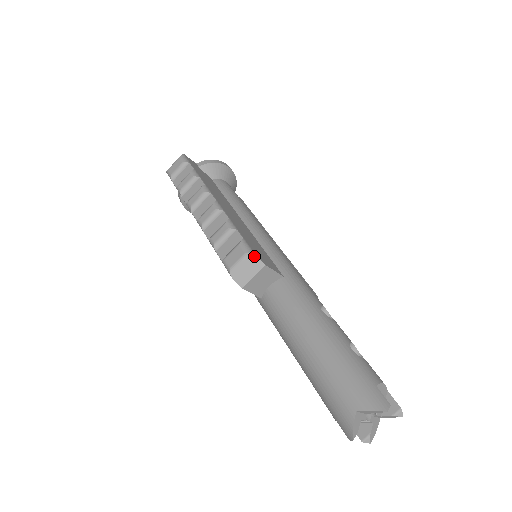
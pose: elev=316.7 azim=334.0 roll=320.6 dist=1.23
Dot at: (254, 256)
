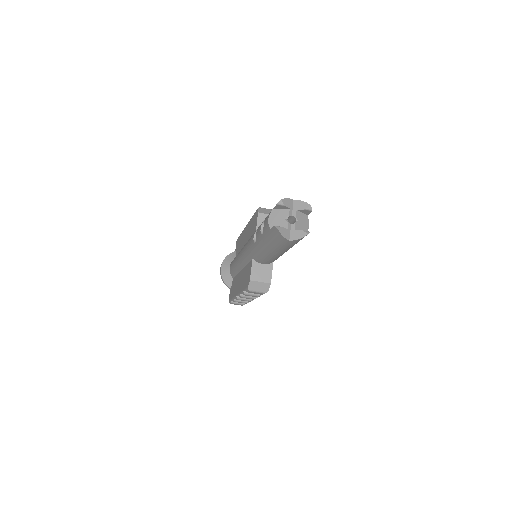
Dot at: occluded
